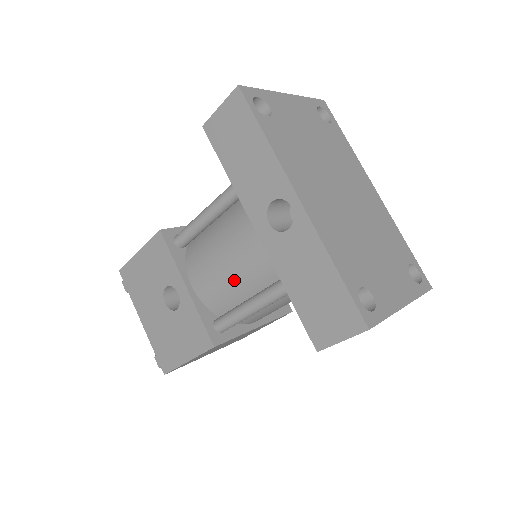
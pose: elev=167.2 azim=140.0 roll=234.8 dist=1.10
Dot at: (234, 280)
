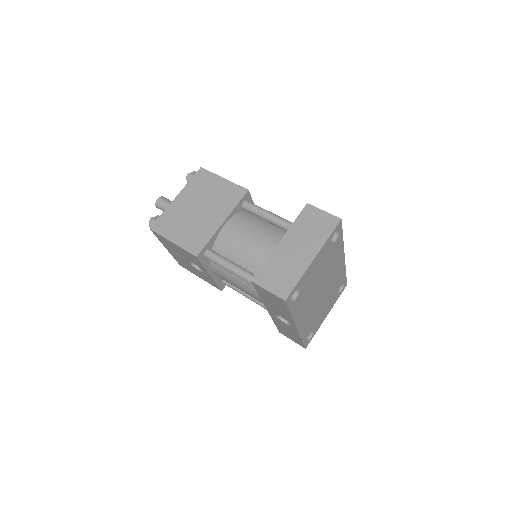
Dot at: occluded
